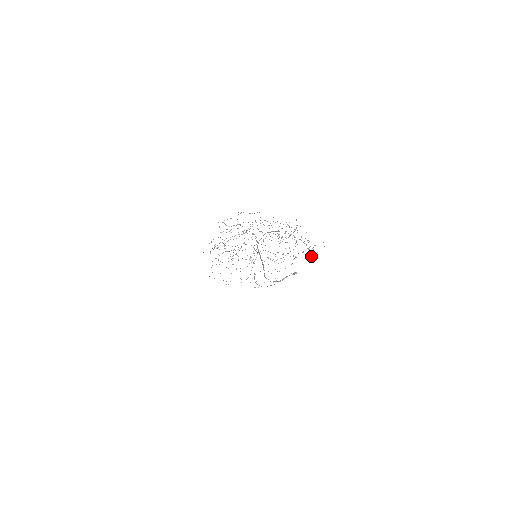
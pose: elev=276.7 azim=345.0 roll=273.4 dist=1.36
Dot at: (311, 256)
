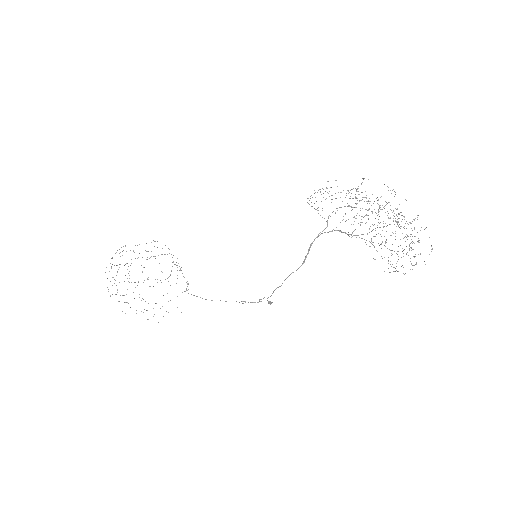
Dot at: occluded
